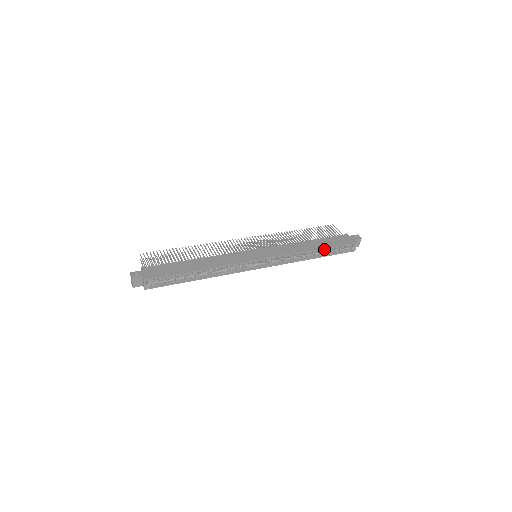
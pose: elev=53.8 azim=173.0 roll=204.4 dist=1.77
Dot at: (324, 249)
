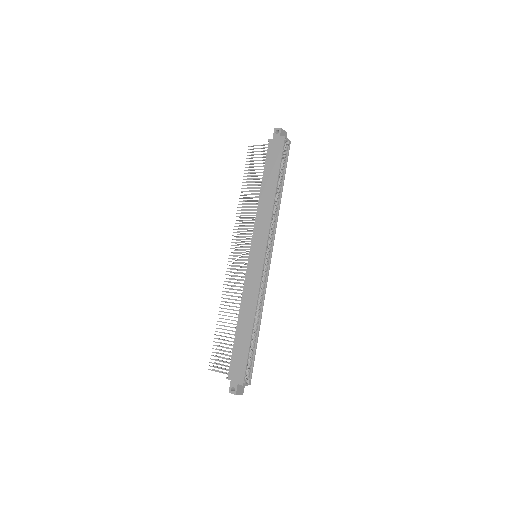
Dot at: (277, 179)
